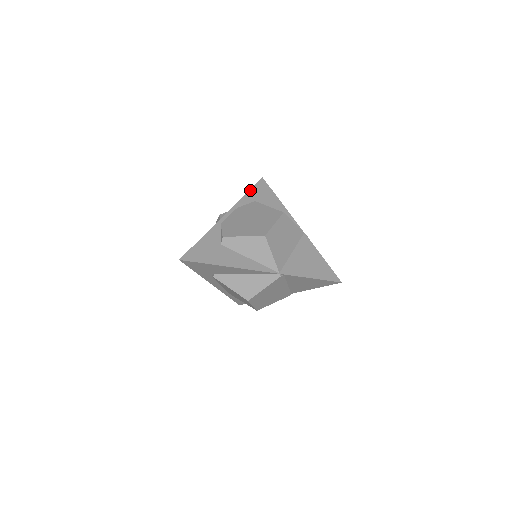
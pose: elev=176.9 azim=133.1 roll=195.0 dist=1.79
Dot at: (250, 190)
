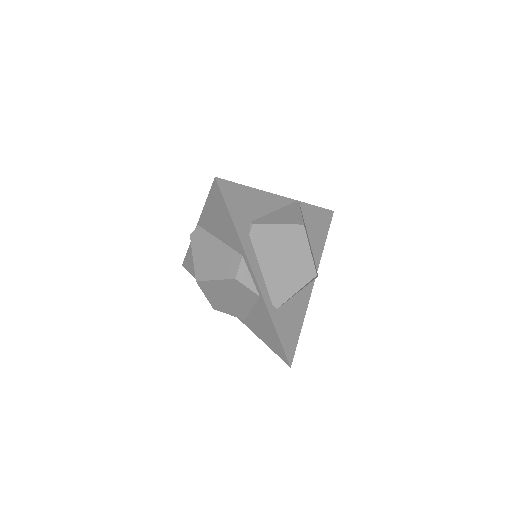
Dot at: (187, 253)
